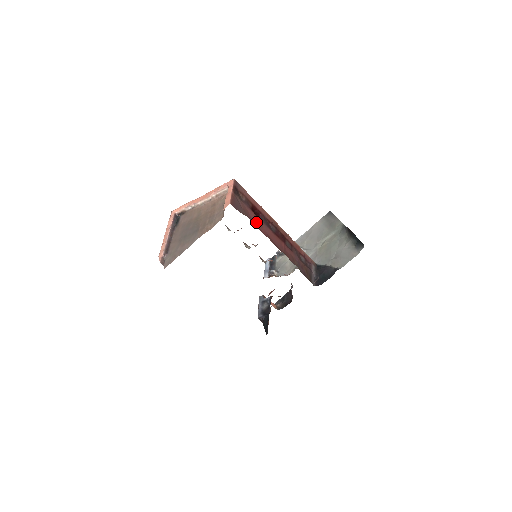
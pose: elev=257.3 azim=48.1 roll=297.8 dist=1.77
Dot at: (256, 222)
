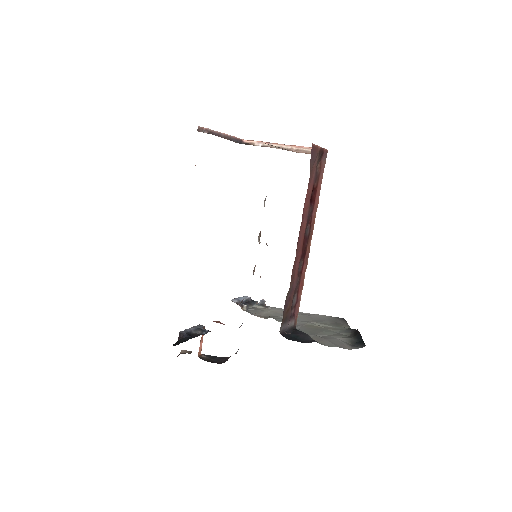
Dot at: (308, 195)
